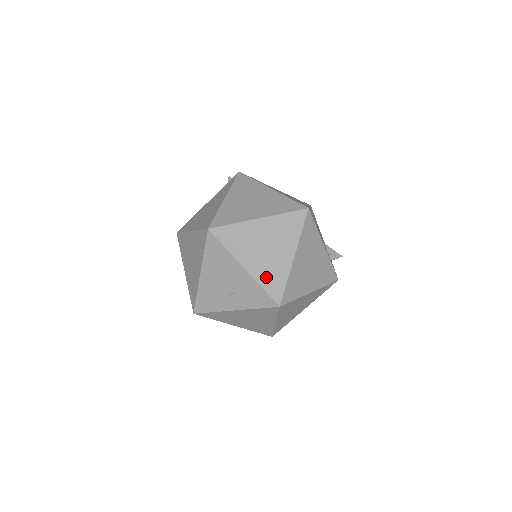
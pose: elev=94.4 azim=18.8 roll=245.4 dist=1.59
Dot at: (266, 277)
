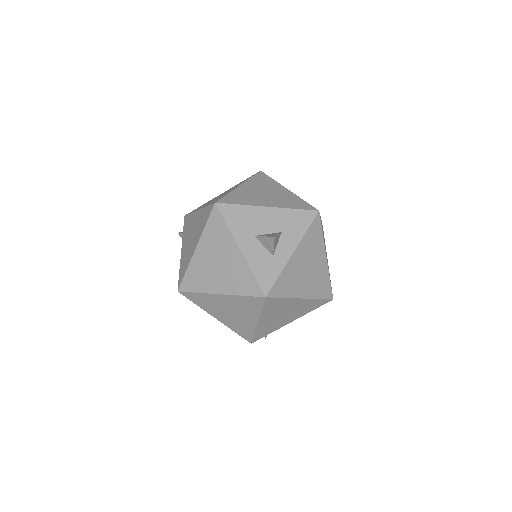
Dot at: (288, 204)
